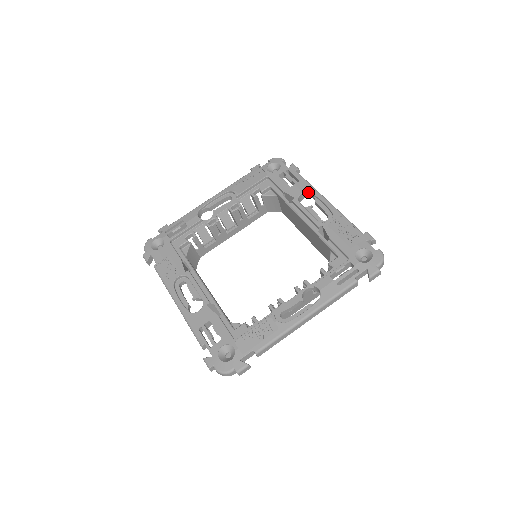
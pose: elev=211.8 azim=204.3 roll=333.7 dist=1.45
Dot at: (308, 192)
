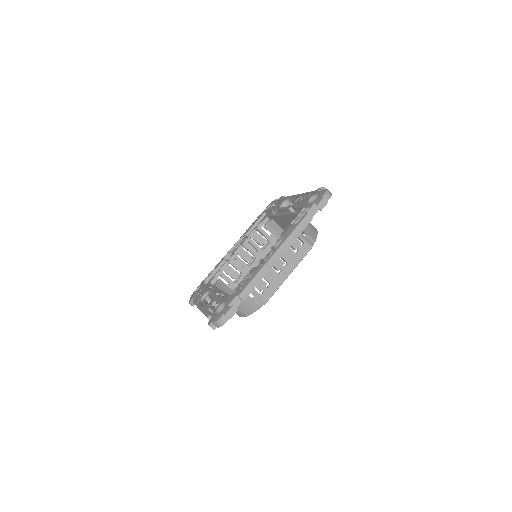
Dot at: (286, 200)
